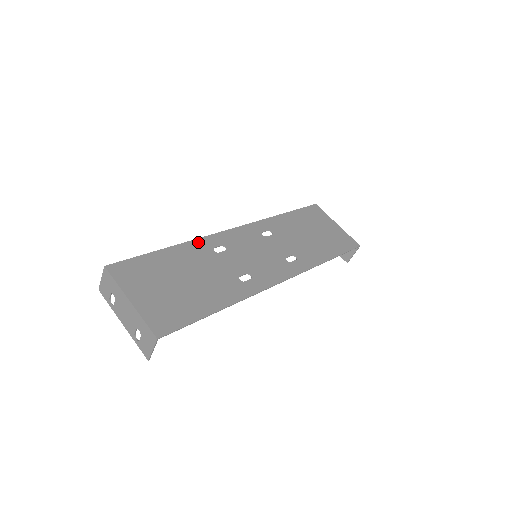
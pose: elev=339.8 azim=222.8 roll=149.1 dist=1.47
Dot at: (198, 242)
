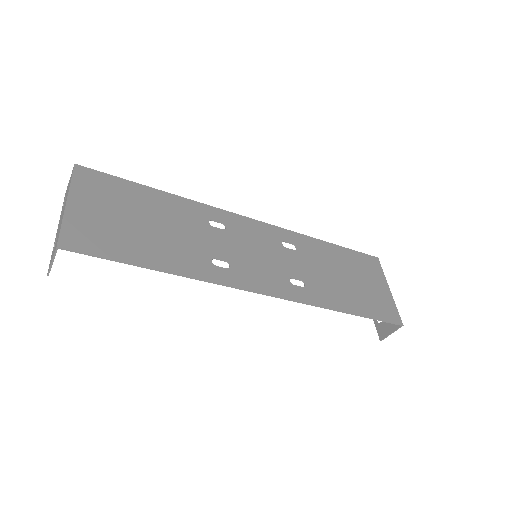
Dot at: (198, 205)
